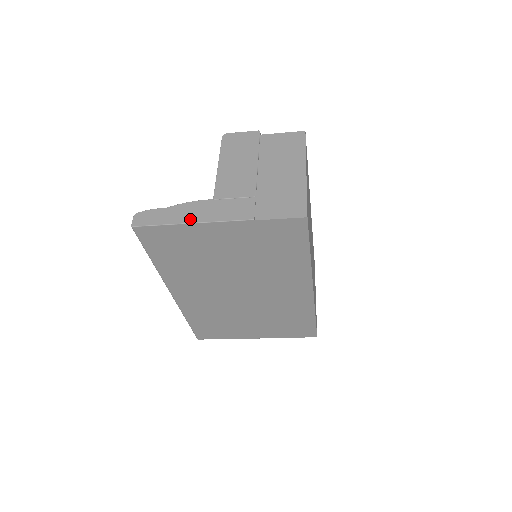
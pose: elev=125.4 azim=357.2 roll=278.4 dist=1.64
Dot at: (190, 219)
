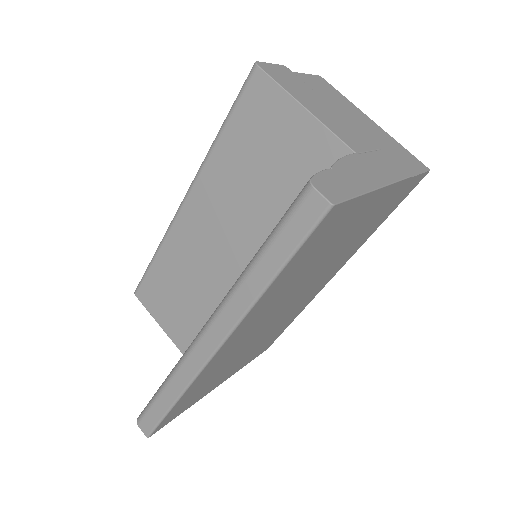
Dot at: (373, 182)
